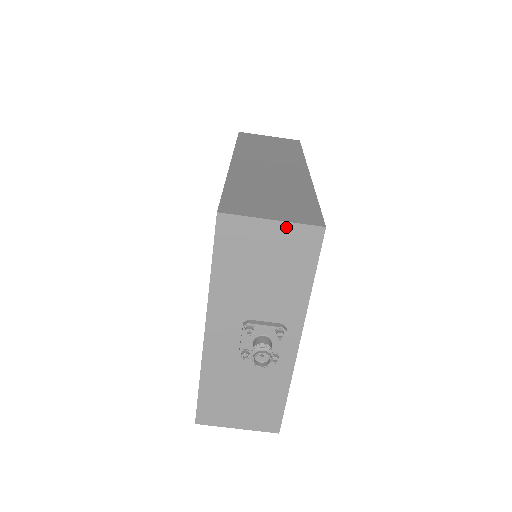
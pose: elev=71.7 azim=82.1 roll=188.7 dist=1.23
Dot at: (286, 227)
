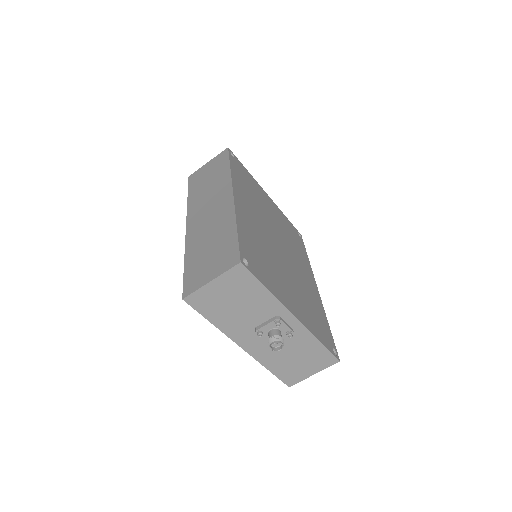
Dot at: (221, 278)
